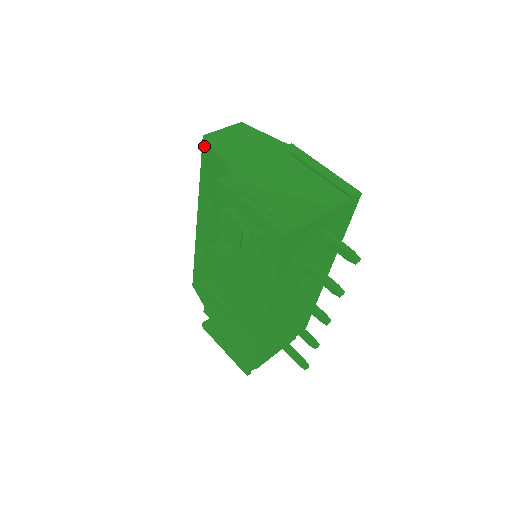
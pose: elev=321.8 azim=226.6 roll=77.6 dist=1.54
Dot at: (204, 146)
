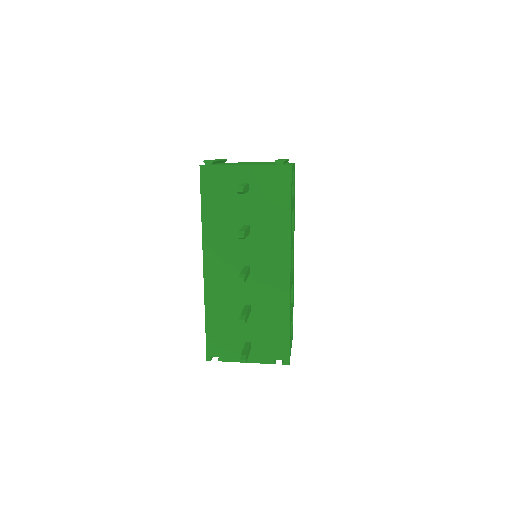
Dot at: occluded
